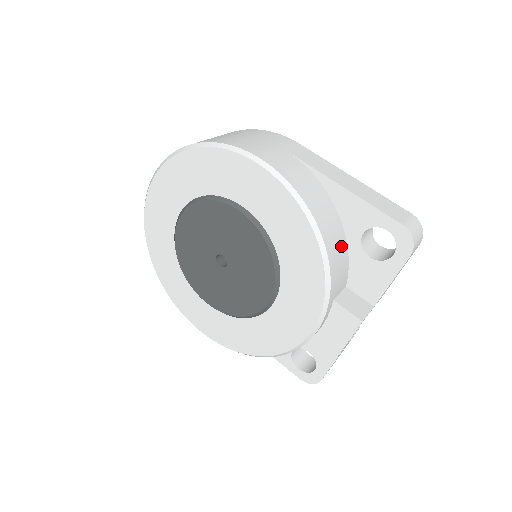
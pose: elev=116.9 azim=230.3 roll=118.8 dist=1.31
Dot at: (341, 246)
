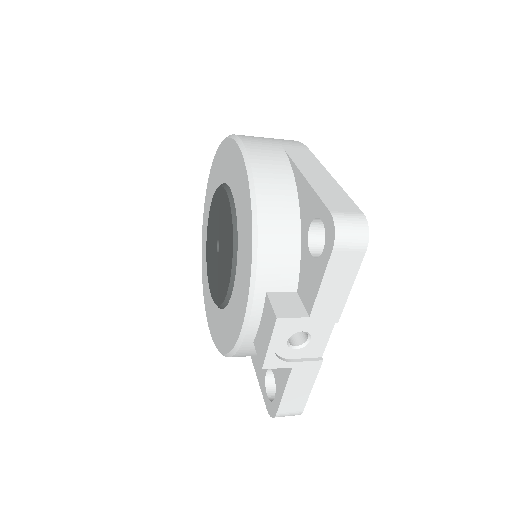
Dot at: (288, 237)
